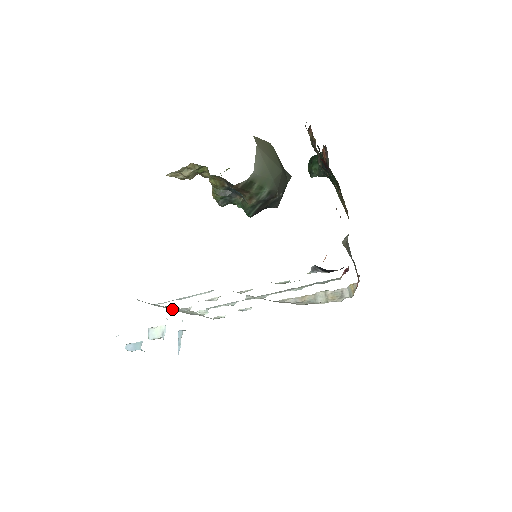
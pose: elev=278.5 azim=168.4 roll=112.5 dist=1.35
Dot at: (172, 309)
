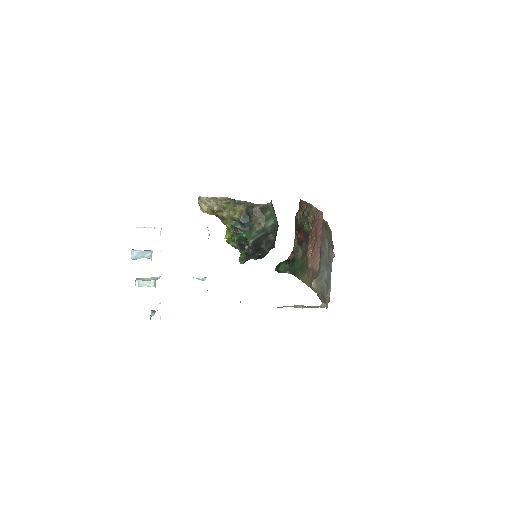
Dot at: occluded
